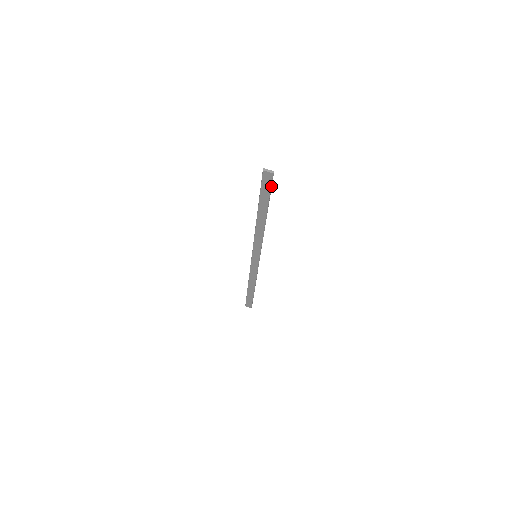
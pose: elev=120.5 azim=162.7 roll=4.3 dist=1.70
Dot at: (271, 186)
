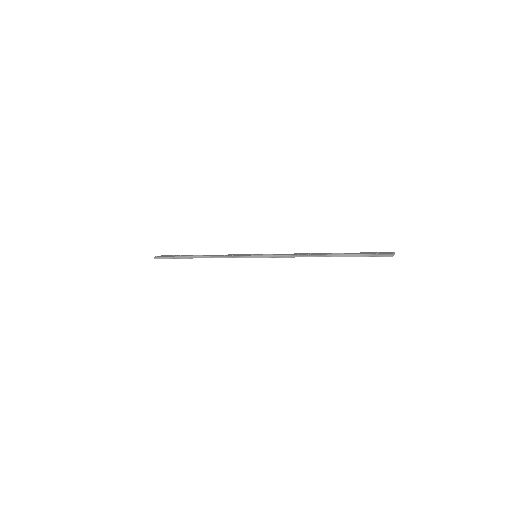
Dot at: occluded
